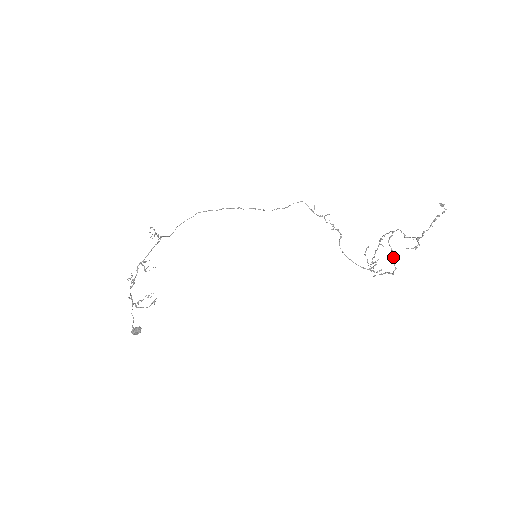
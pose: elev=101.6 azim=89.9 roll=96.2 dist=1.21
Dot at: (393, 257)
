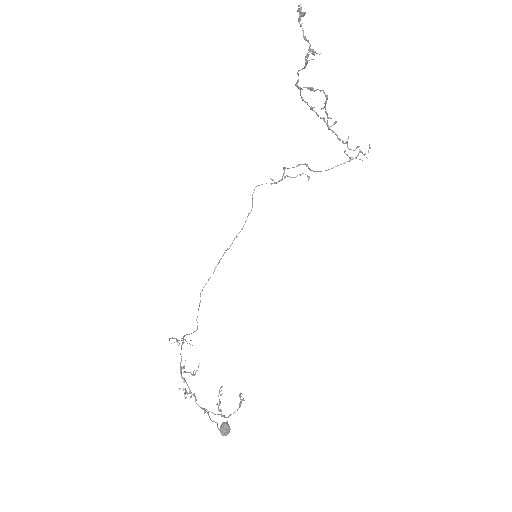
Dot at: (312, 88)
